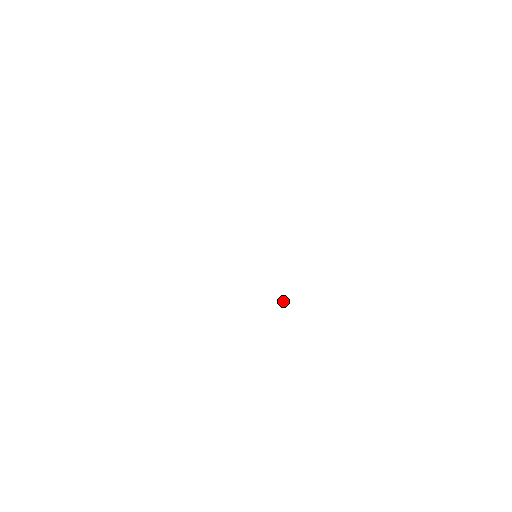
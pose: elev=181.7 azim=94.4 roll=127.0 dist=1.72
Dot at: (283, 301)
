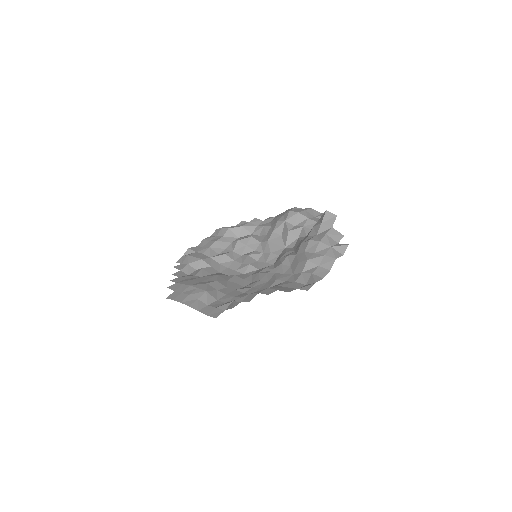
Dot at: (234, 232)
